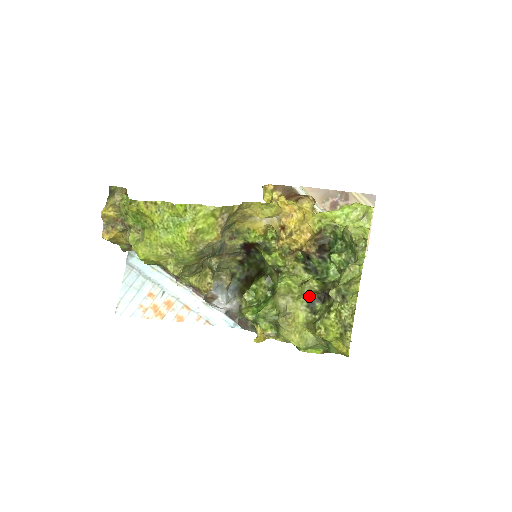
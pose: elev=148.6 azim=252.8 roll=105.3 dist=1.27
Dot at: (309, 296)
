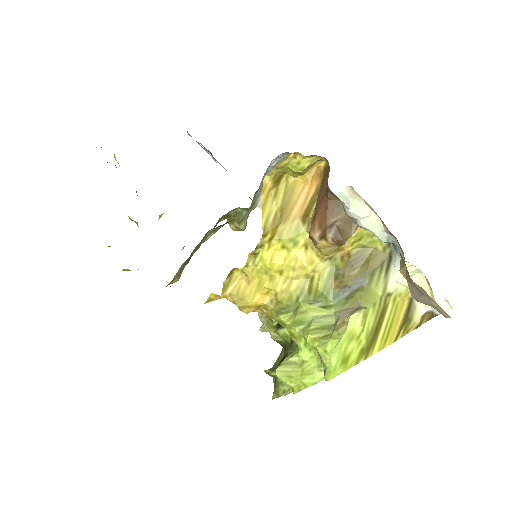
Dot at: (274, 339)
